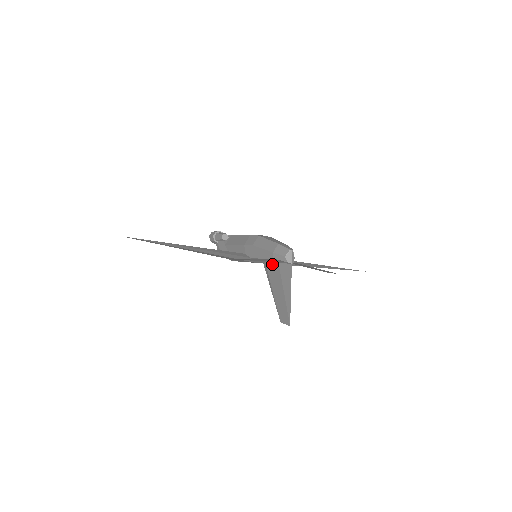
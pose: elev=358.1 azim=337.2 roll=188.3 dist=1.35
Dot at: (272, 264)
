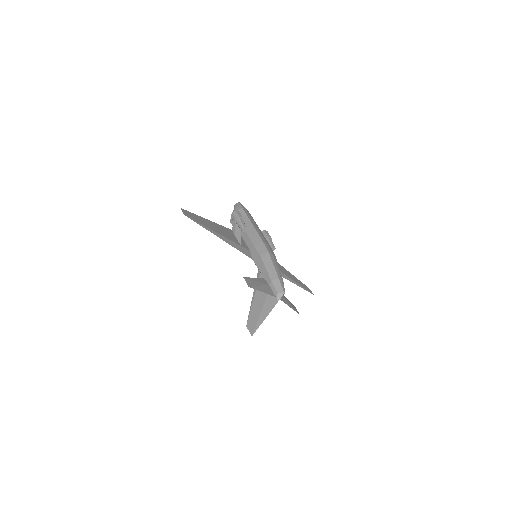
Dot at: occluded
